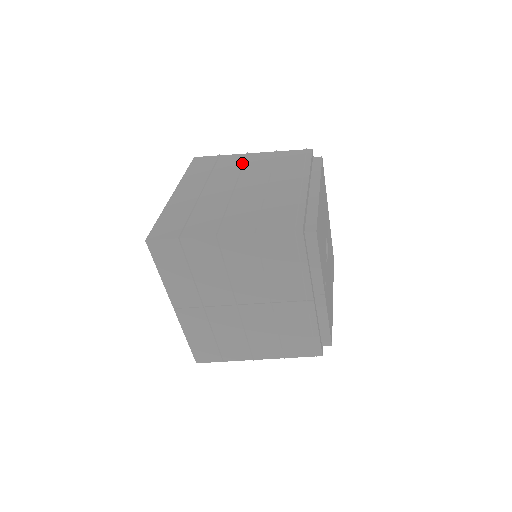
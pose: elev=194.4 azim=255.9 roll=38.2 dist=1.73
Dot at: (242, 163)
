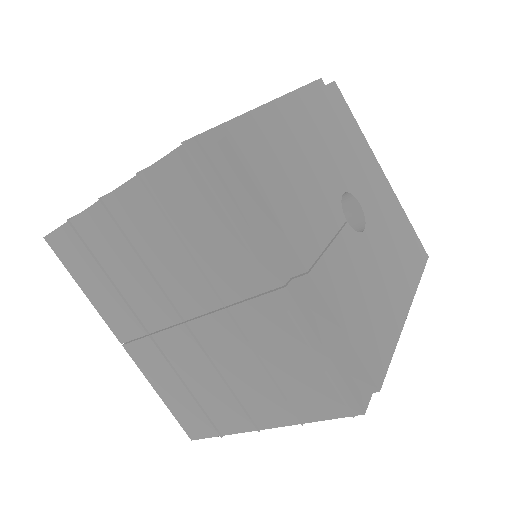
Dot at: occluded
